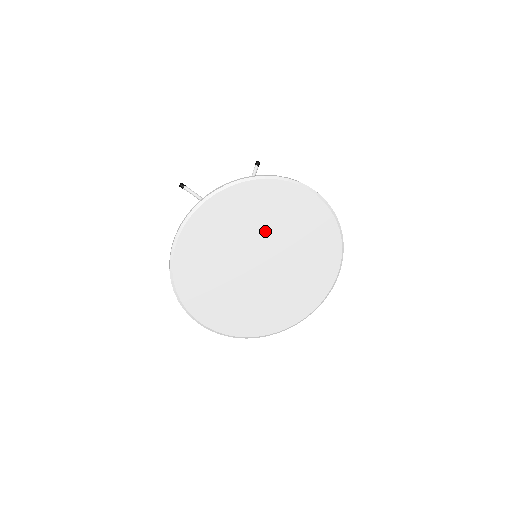
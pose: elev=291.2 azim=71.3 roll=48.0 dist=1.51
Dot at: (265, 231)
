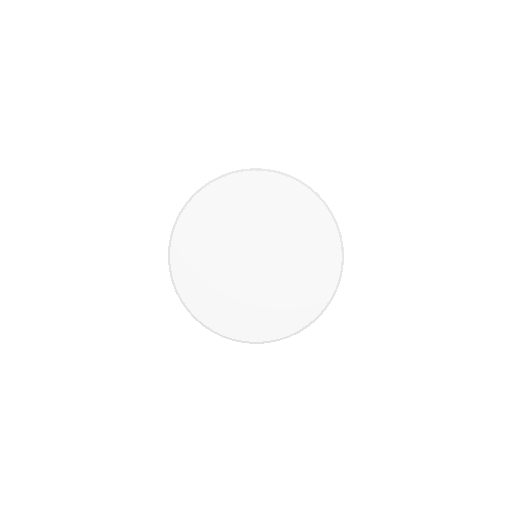
Dot at: (262, 223)
